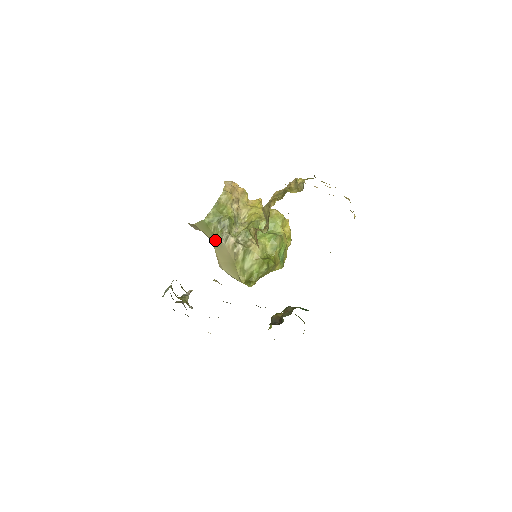
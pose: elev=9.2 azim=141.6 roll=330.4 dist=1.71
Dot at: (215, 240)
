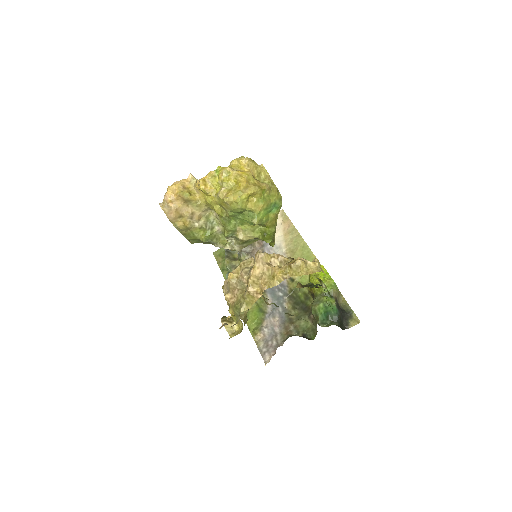
Dot at: occluded
